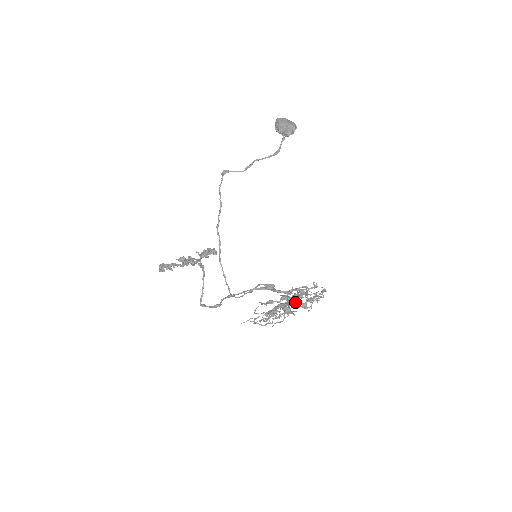
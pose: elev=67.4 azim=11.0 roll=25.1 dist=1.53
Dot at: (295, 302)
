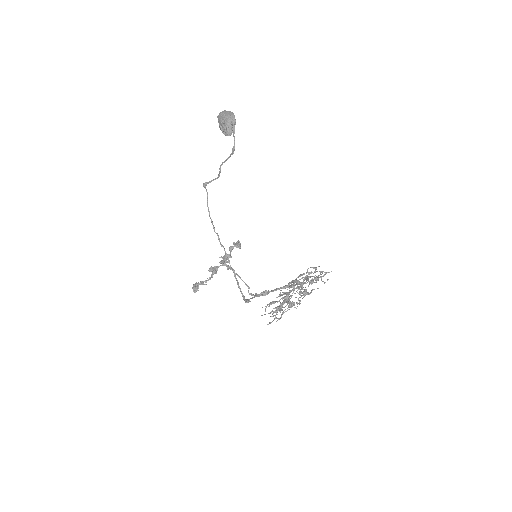
Dot at: occluded
